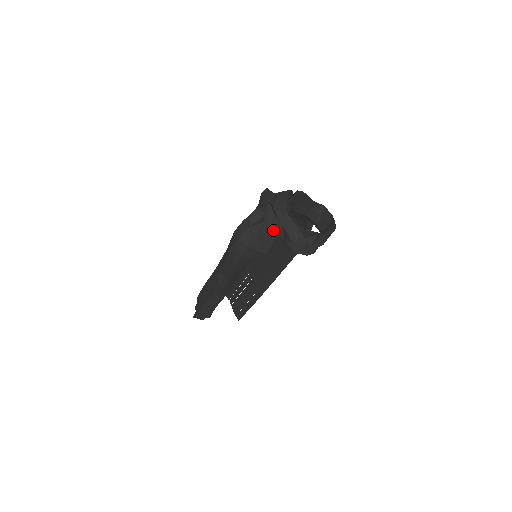
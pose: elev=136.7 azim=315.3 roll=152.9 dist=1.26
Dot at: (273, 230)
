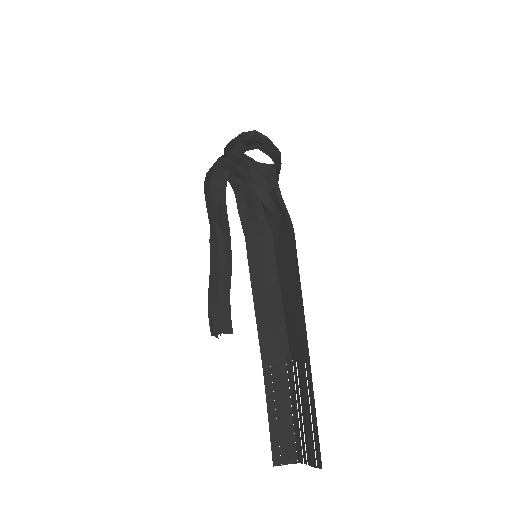
Dot at: occluded
